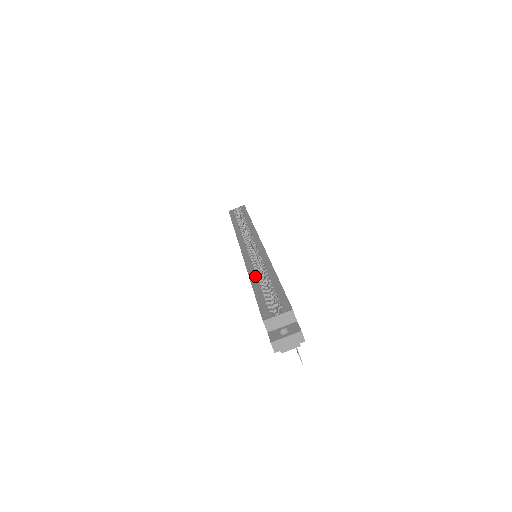
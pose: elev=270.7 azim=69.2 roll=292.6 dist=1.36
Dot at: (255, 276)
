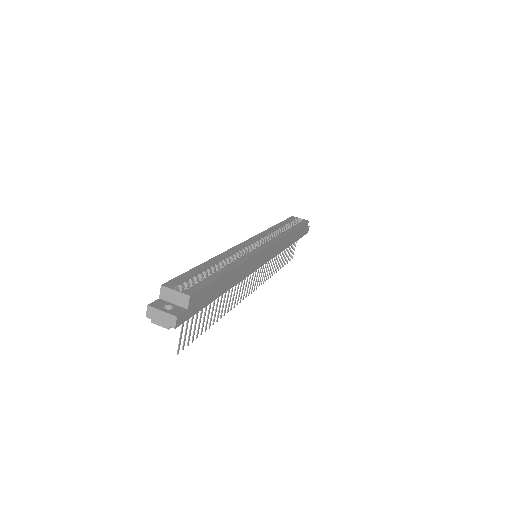
Dot at: (217, 260)
